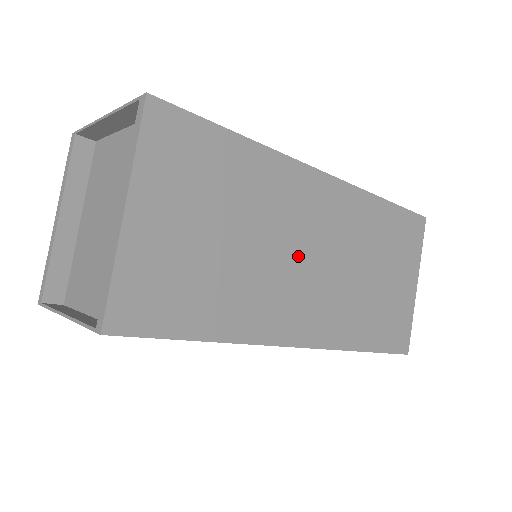
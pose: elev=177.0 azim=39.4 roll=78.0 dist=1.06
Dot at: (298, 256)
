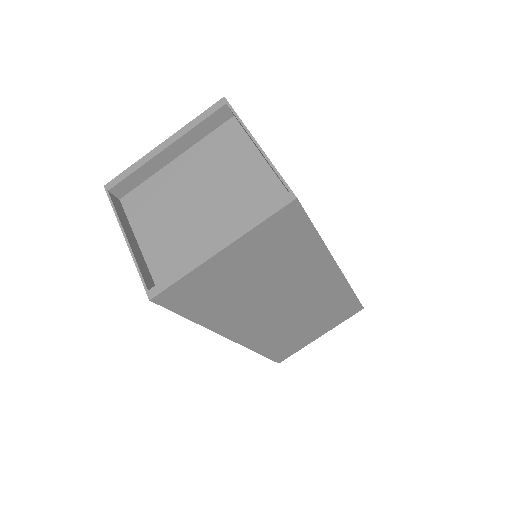
Dot at: (280, 302)
